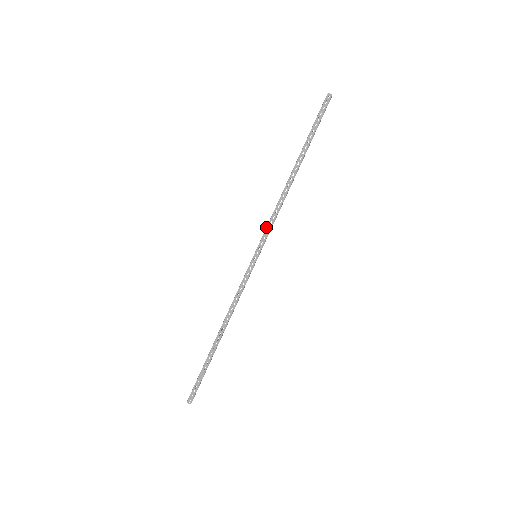
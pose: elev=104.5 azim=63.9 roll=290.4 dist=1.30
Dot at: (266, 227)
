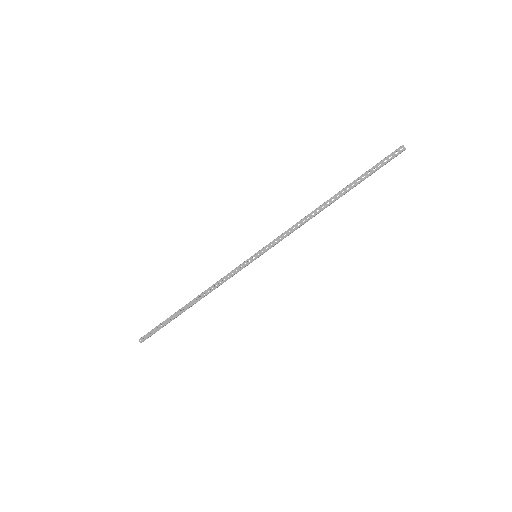
Dot at: (278, 236)
